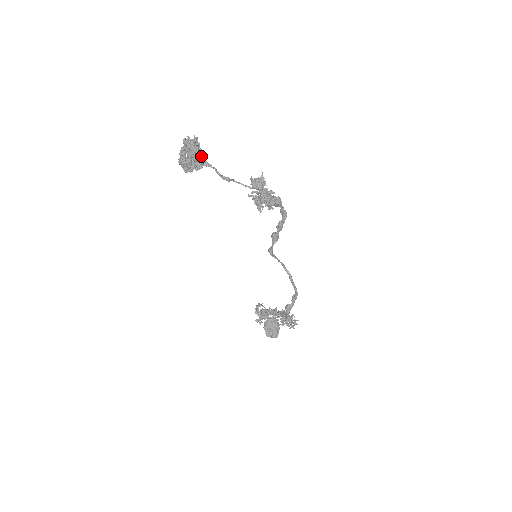
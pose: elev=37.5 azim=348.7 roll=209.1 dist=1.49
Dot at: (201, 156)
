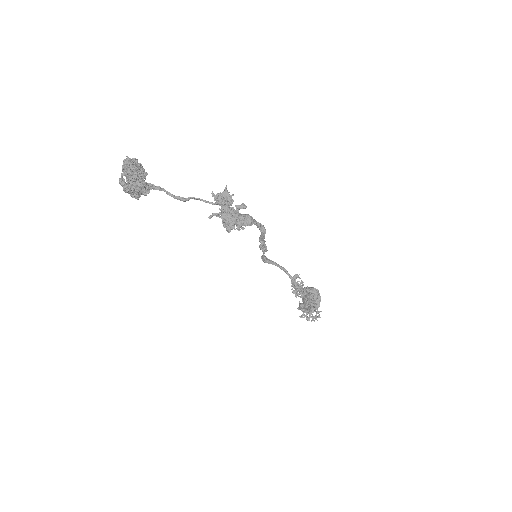
Dot at: (139, 185)
